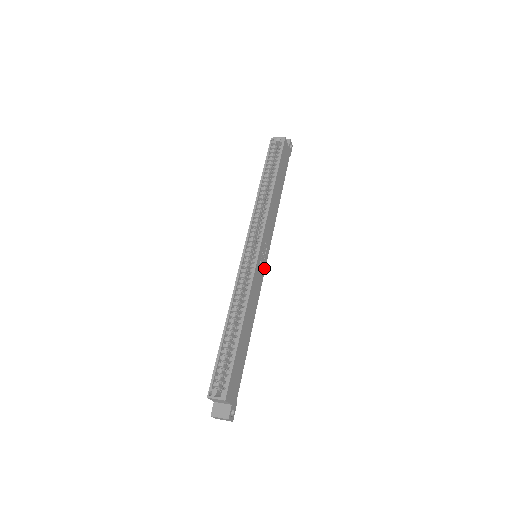
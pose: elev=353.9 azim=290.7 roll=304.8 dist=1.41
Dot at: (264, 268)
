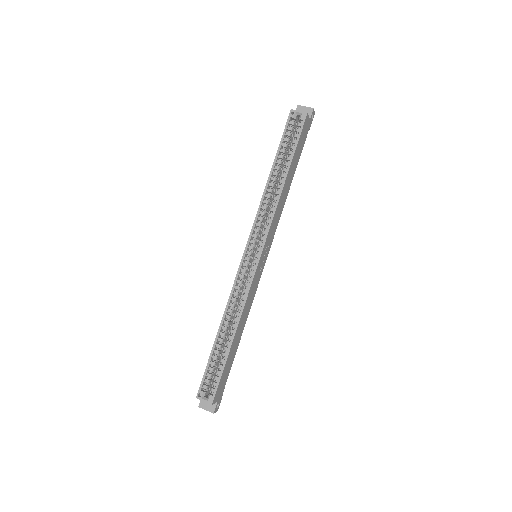
Dot at: (263, 268)
